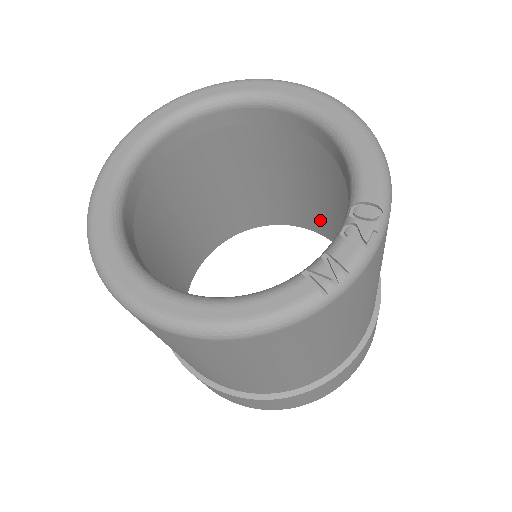
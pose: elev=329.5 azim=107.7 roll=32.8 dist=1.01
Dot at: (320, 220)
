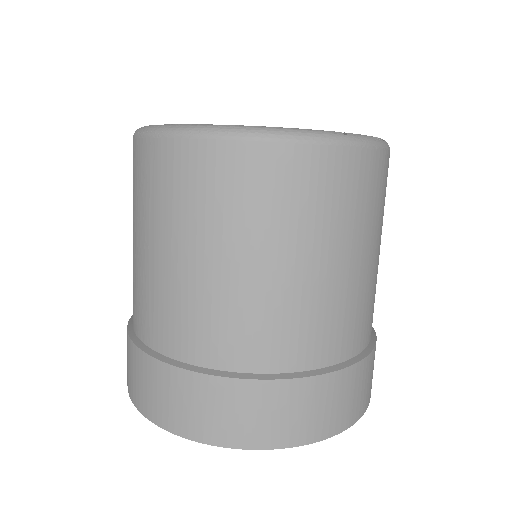
Dot at: occluded
